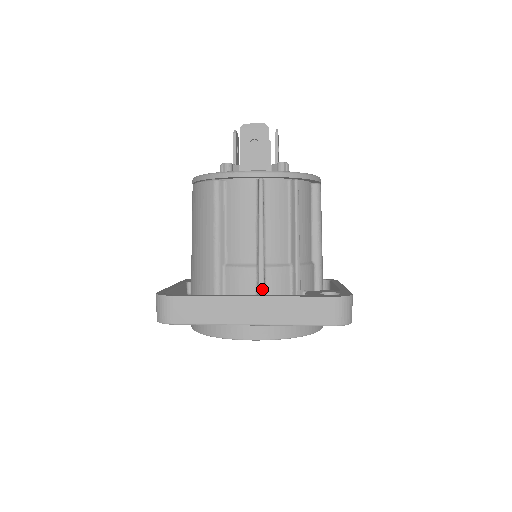
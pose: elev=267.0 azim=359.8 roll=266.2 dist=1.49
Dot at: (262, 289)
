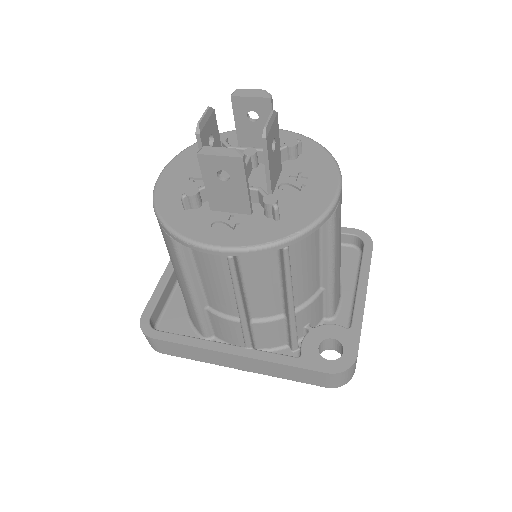
Dot at: (248, 344)
